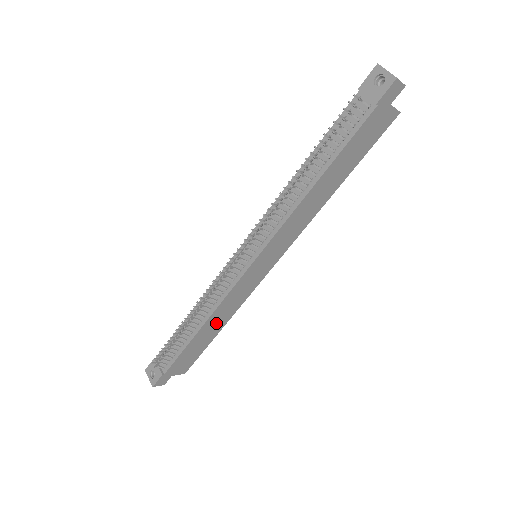
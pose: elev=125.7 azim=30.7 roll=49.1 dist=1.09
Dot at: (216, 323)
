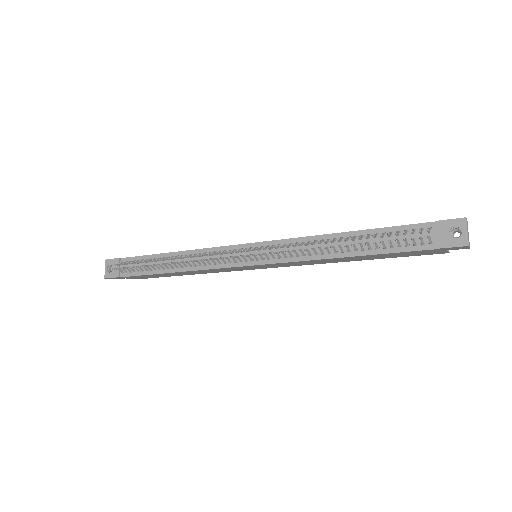
Dot at: (188, 273)
